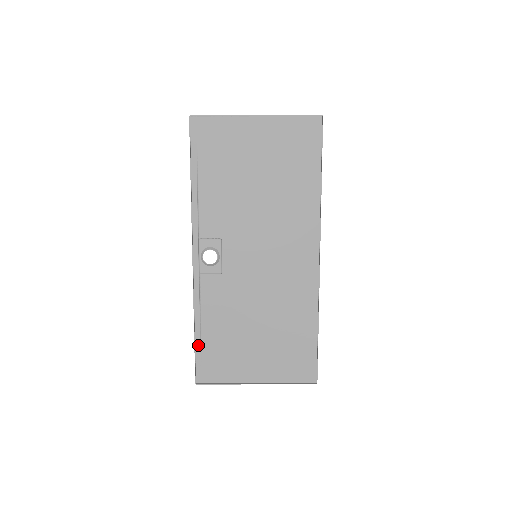
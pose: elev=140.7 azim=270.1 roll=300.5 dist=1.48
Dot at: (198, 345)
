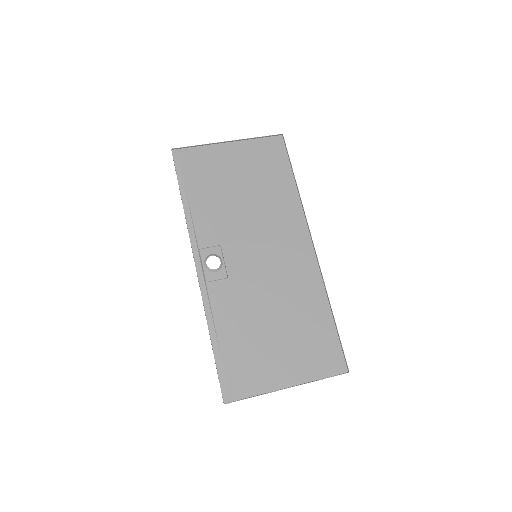
Dot at: (218, 358)
